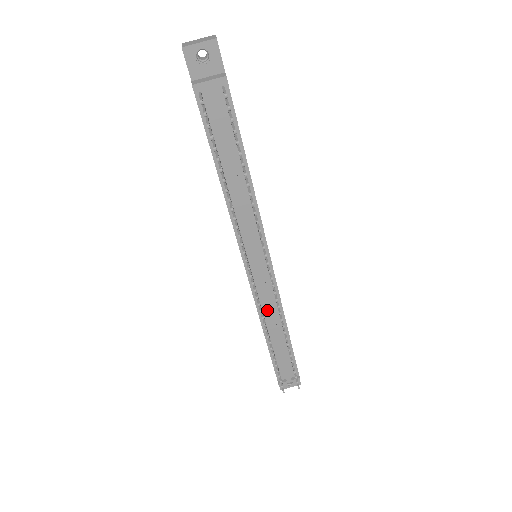
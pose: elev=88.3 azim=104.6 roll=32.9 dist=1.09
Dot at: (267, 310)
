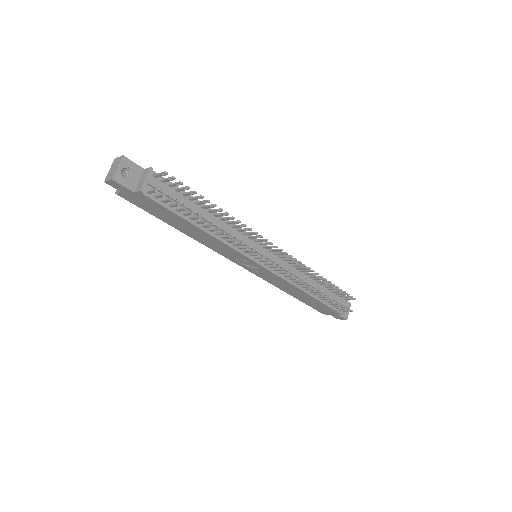
Dot at: (294, 277)
